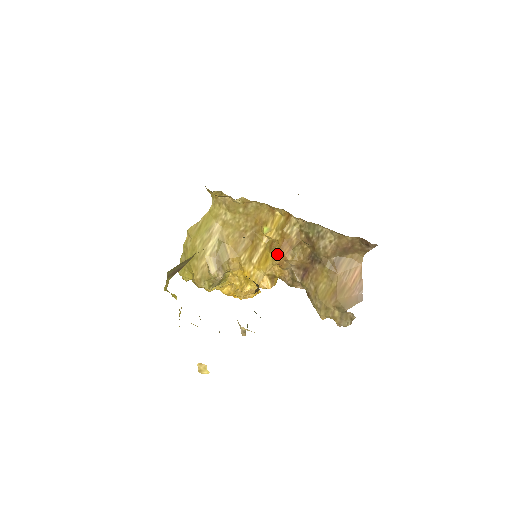
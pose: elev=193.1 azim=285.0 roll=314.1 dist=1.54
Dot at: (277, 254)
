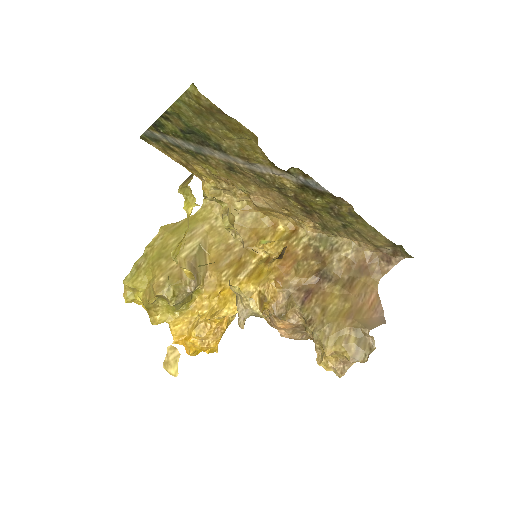
Dot at: (278, 265)
